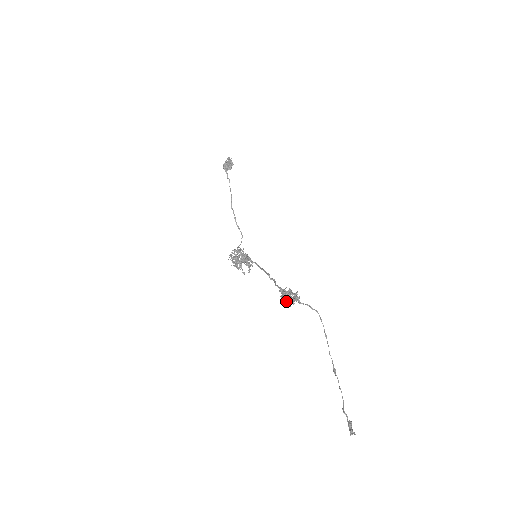
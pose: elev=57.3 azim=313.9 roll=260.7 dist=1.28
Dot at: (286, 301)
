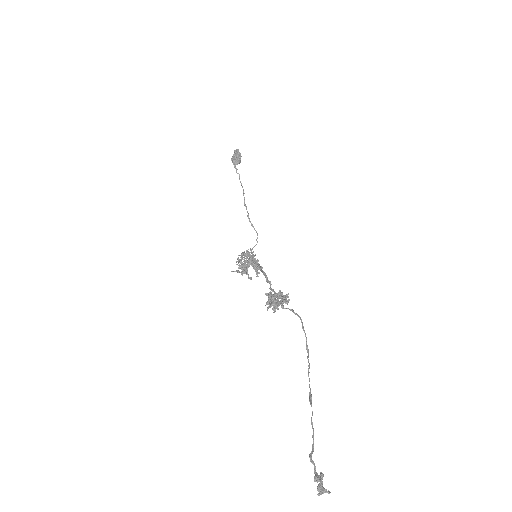
Dot at: (267, 307)
